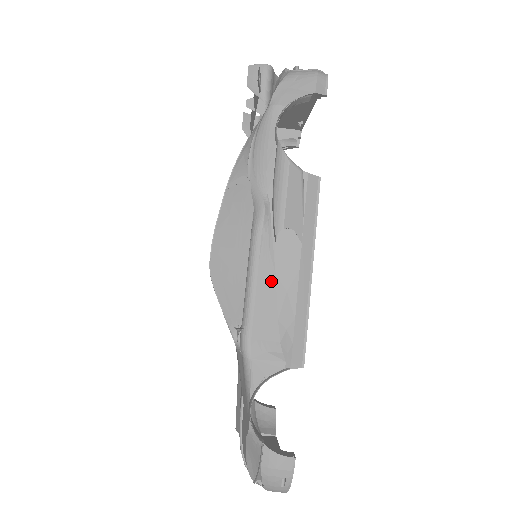
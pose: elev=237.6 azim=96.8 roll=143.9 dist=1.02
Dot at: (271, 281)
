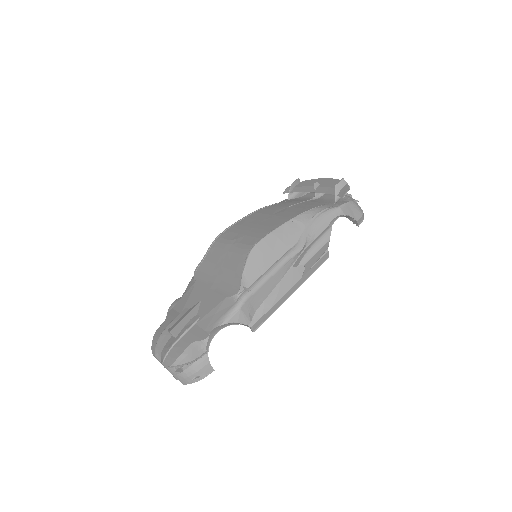
Dot at: (277, 281)
